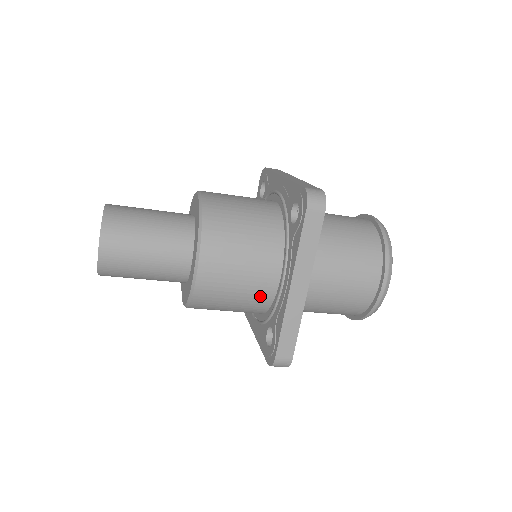
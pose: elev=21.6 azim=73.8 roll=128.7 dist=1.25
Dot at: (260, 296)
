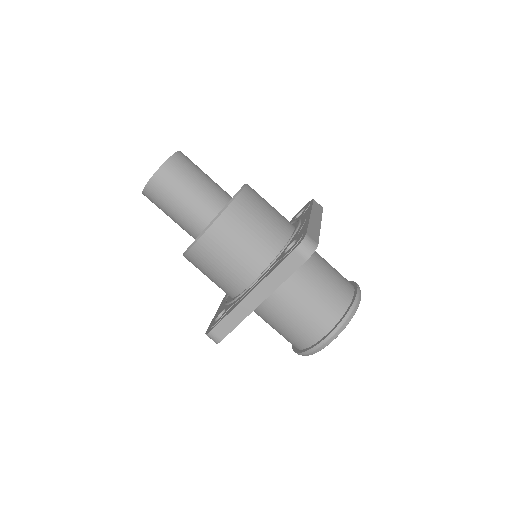
Dot at: (280, 230)
